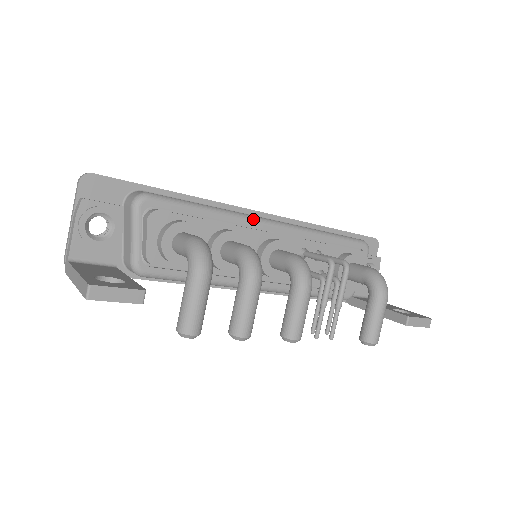
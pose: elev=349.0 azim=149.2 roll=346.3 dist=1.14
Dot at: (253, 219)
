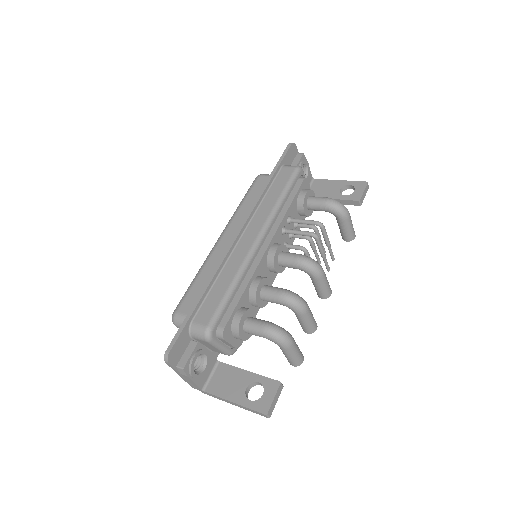
Dot at: (252, 256)
